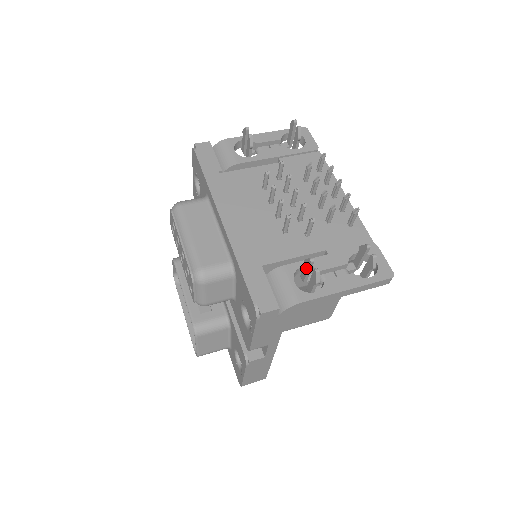
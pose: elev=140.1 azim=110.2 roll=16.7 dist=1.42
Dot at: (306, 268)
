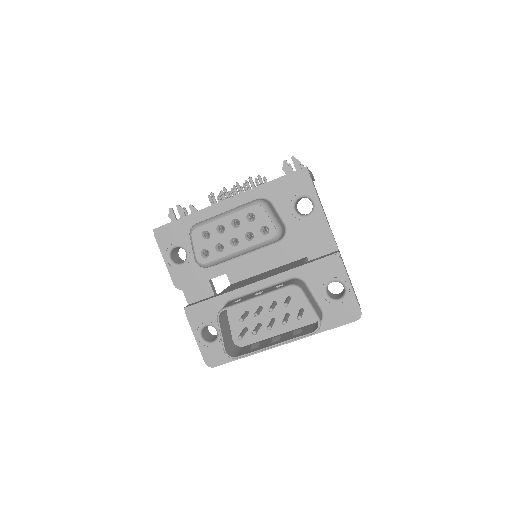
Dot at: (288, 170)
